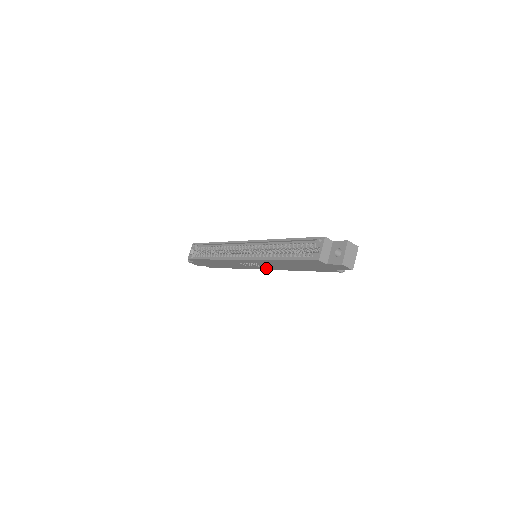
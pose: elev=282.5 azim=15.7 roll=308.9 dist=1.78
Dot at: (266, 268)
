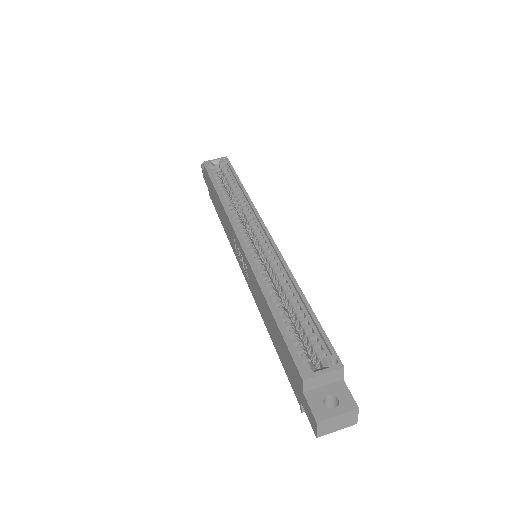
Dot at: occluded
